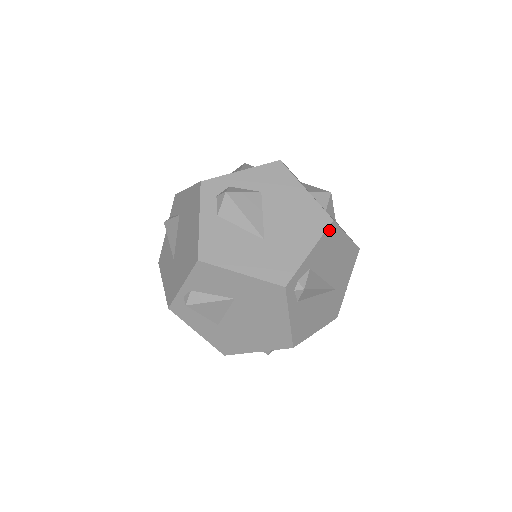
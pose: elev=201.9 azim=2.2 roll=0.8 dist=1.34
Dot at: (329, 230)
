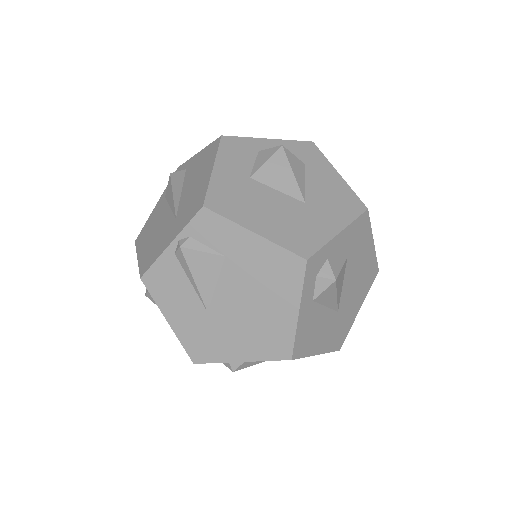
Dot at: occluded
